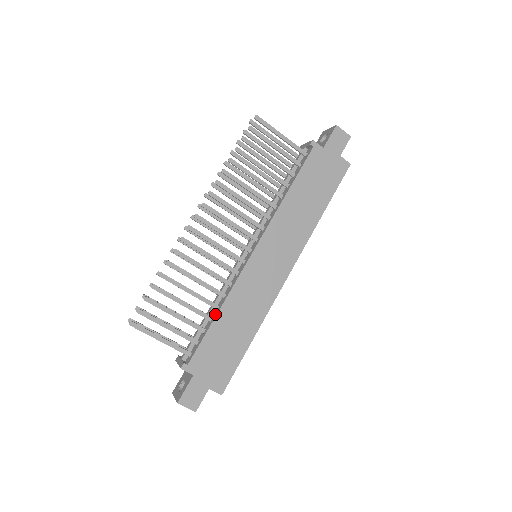
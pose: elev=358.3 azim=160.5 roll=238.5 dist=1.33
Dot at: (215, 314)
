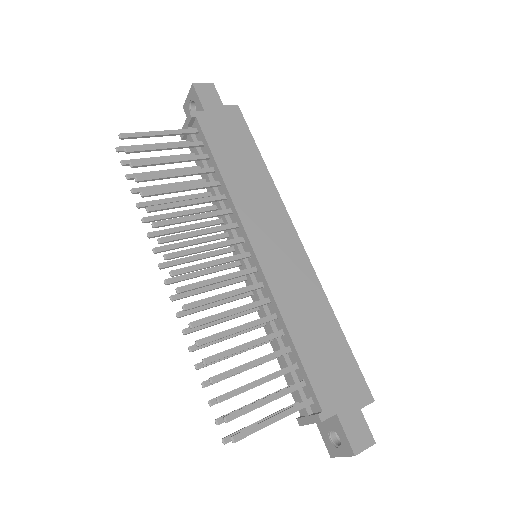
Dot at: (288, 340)
